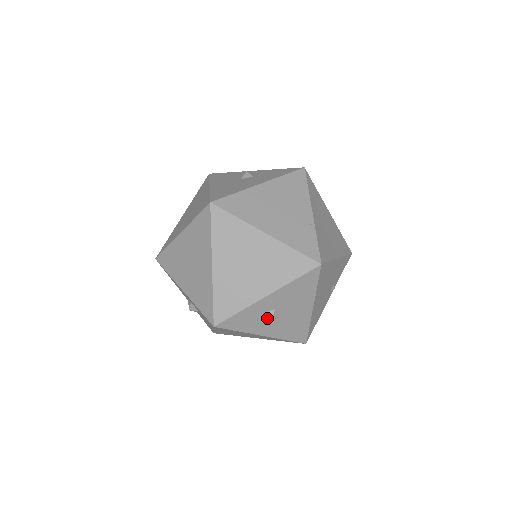
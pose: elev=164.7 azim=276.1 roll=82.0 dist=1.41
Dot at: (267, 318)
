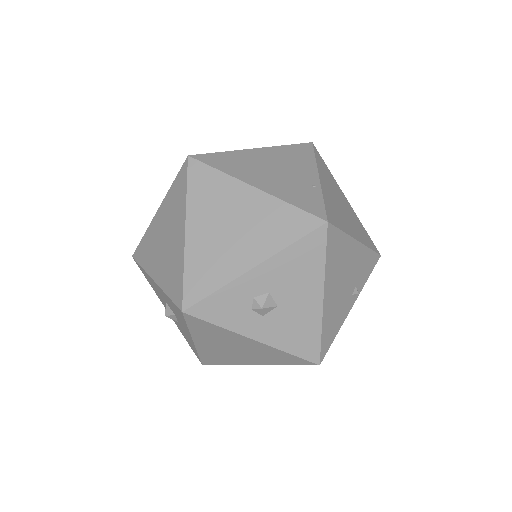
Dot at: (257, 305)
